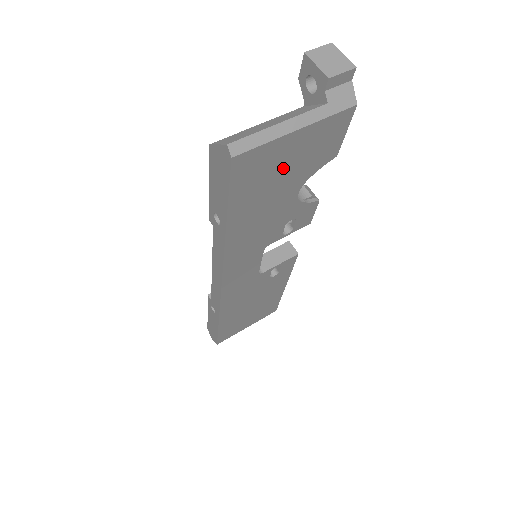
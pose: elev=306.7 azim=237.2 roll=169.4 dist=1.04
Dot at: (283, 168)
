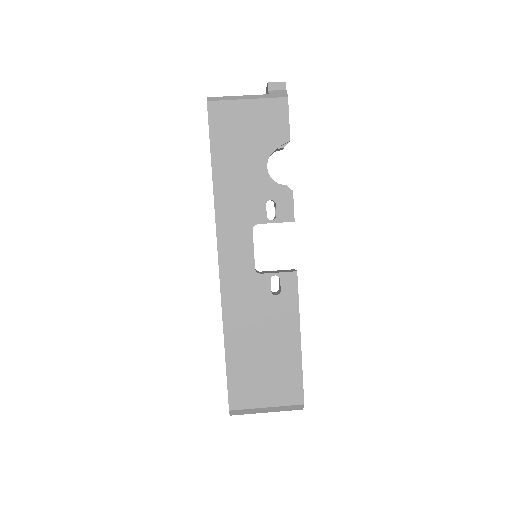
Dot at: (246, 130)
